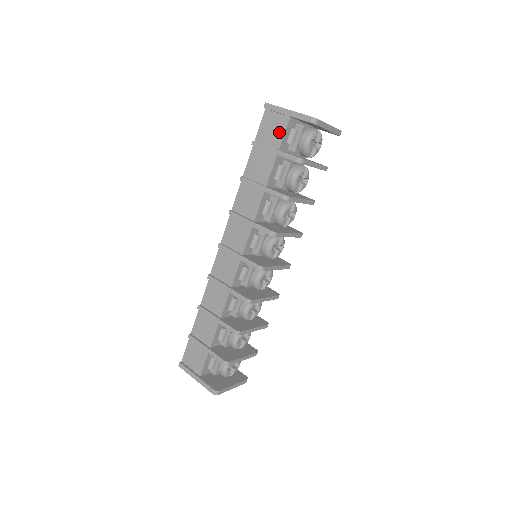
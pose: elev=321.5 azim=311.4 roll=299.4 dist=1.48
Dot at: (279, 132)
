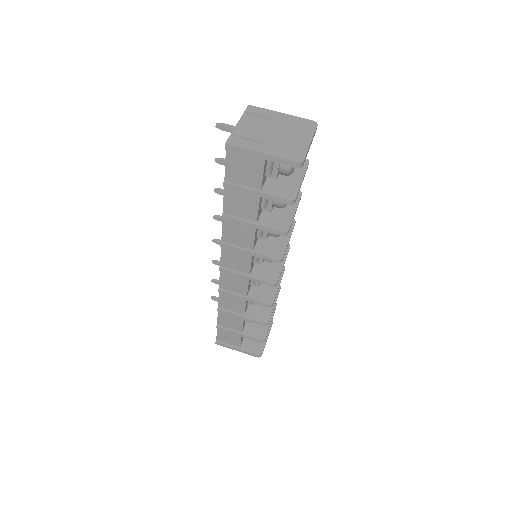
Dot at: (255, 173)
